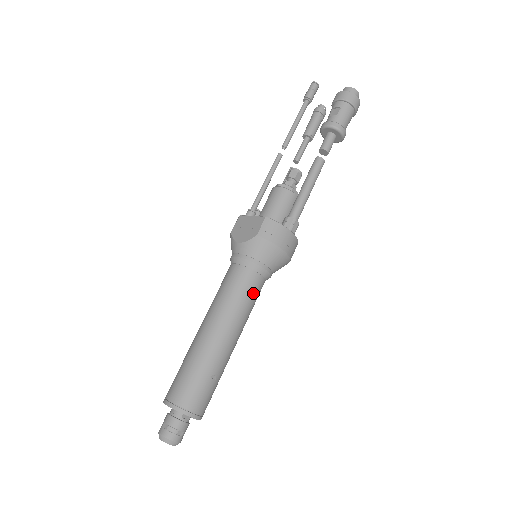
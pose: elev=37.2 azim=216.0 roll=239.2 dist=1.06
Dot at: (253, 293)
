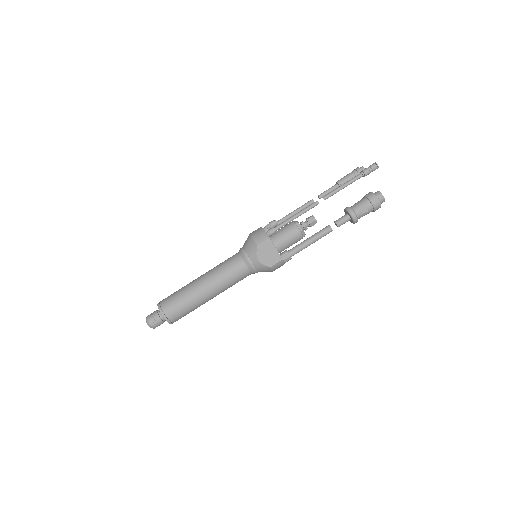
Dot at: occluded
